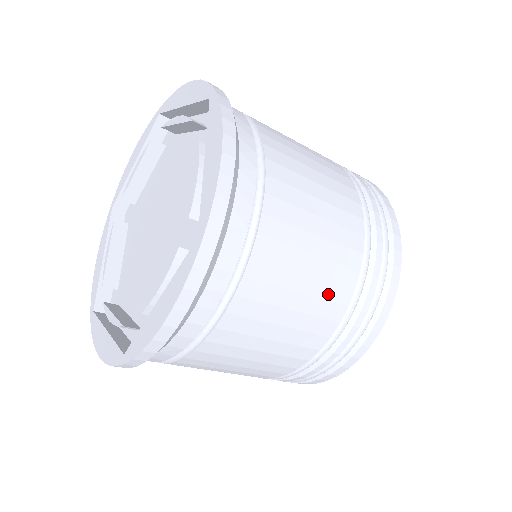
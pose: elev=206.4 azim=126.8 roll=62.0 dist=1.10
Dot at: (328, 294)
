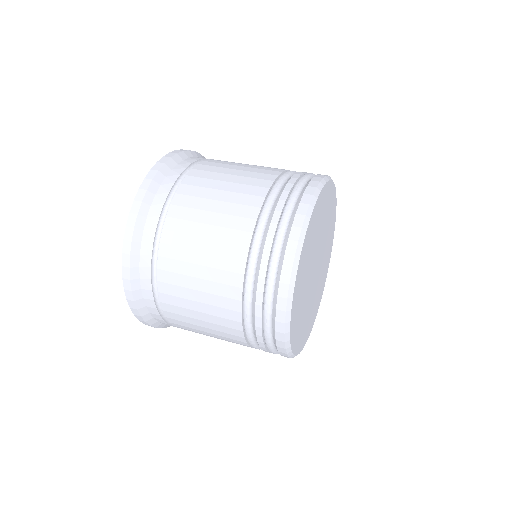
Dot at: (220, 303)
